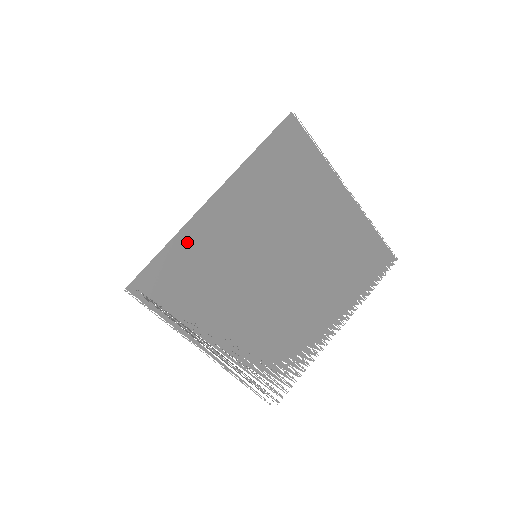
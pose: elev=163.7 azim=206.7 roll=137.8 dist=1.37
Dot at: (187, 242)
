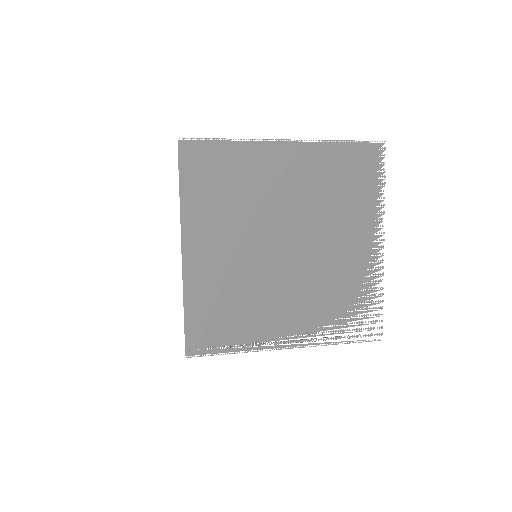
Dot at: (197, 294)
